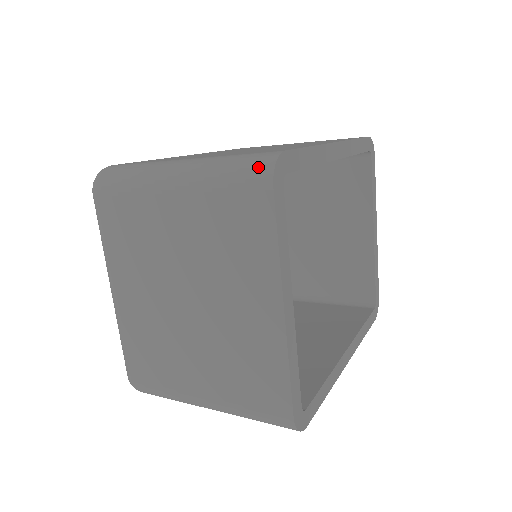
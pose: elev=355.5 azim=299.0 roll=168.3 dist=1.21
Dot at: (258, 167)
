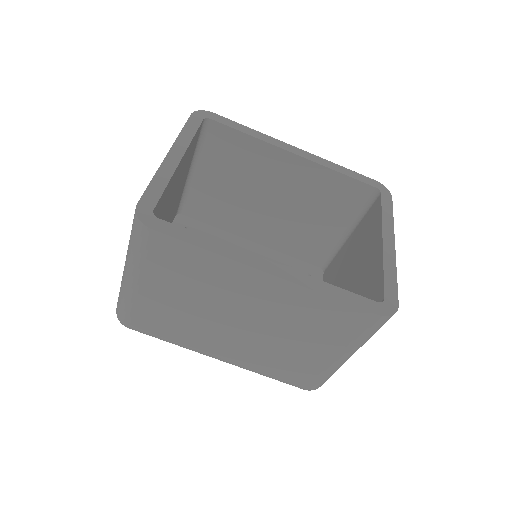
Dot at: occluded
